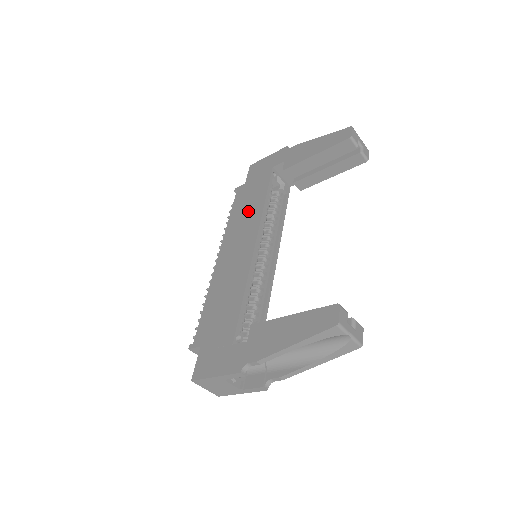
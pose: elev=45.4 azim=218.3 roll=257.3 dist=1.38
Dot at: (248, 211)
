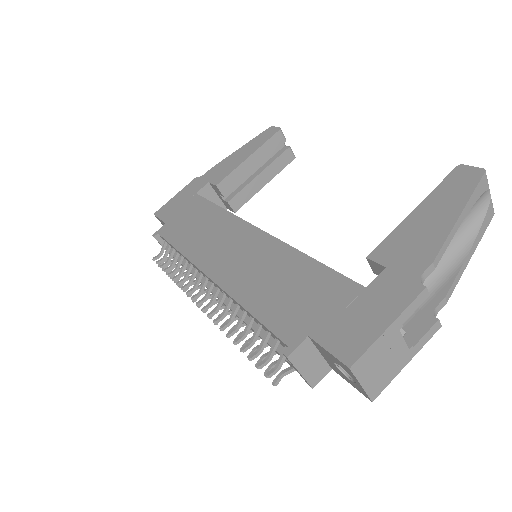
Dot at: (205, 227)
